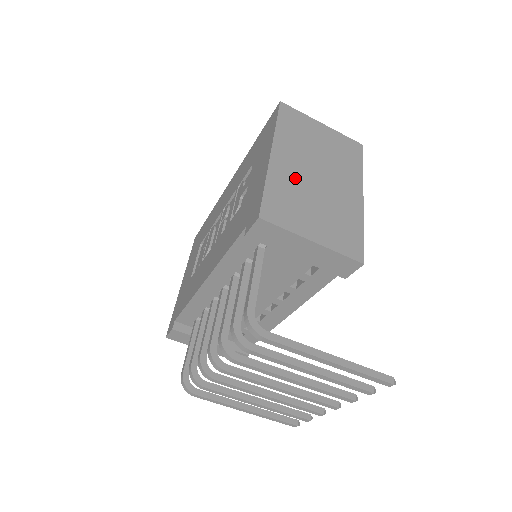
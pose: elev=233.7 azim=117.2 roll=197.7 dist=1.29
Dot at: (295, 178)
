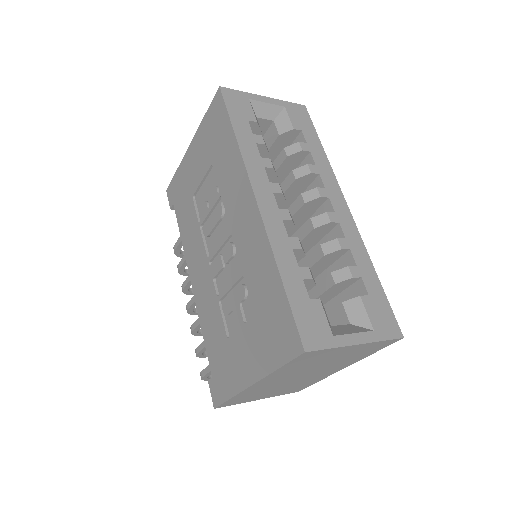
Dot at: (269, 386)
